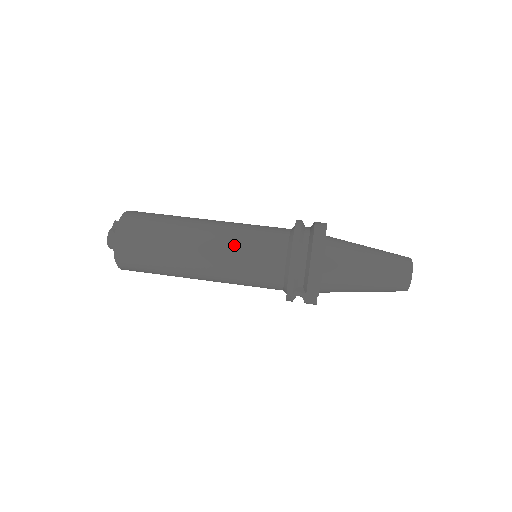
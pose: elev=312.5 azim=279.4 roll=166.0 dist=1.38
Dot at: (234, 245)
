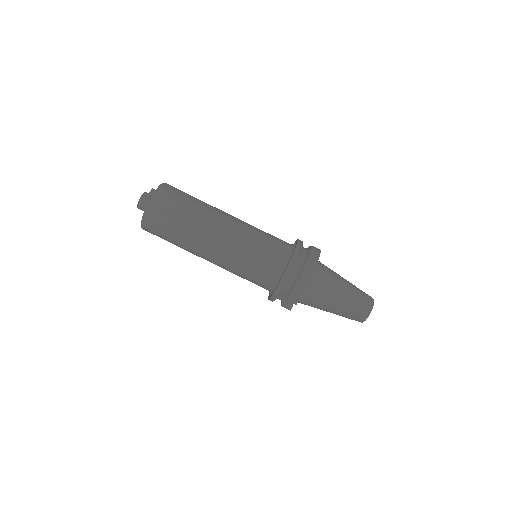
Dot at: (244, 243)
